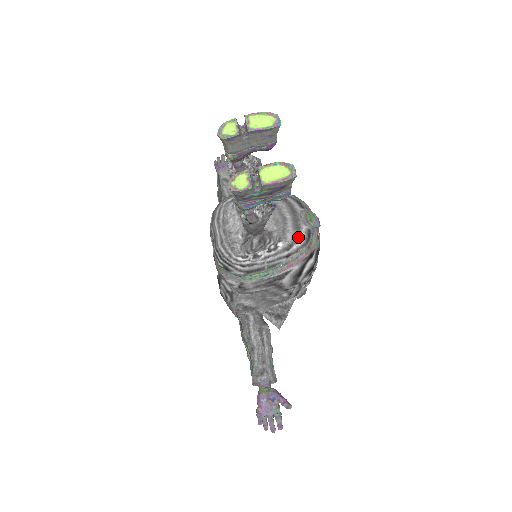
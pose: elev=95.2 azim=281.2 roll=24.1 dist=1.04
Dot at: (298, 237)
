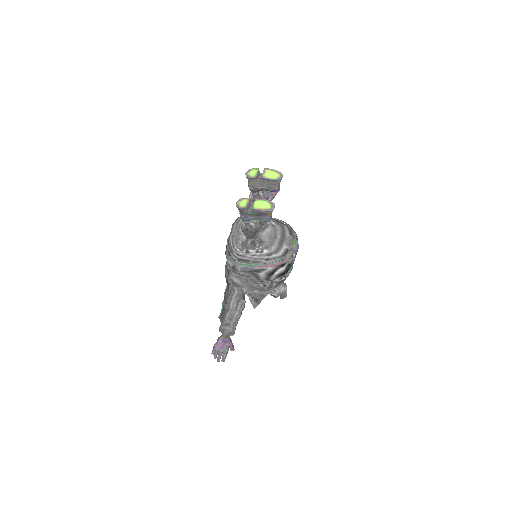
Dot at: (278, 251)
